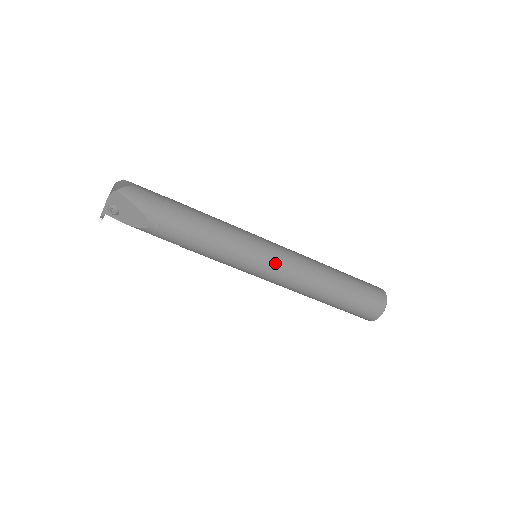
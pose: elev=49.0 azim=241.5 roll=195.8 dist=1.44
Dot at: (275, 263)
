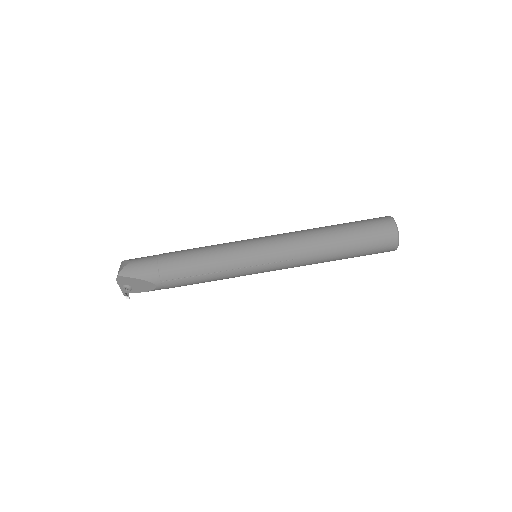
Dot at: (270, 256)
